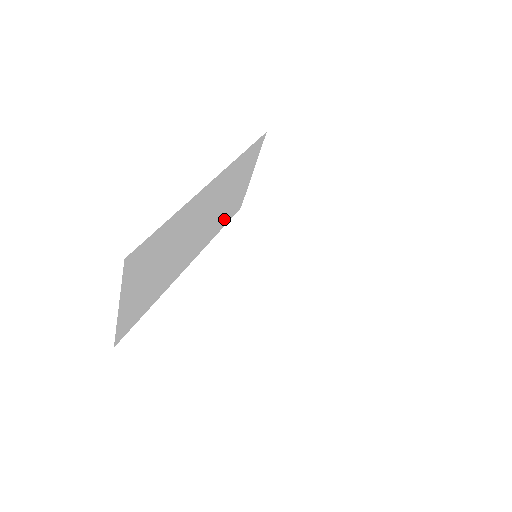
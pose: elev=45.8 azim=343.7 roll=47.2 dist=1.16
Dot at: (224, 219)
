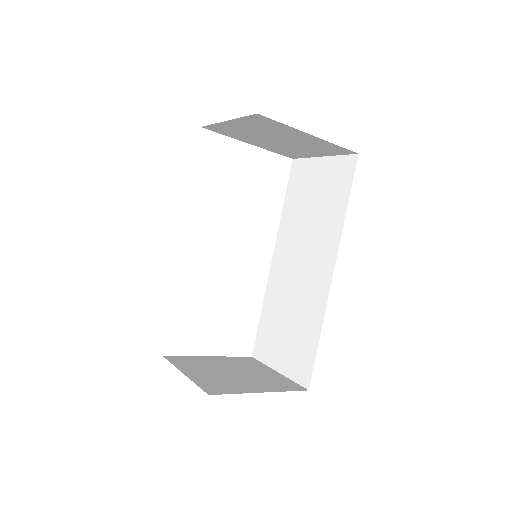
Dot at: occluded
